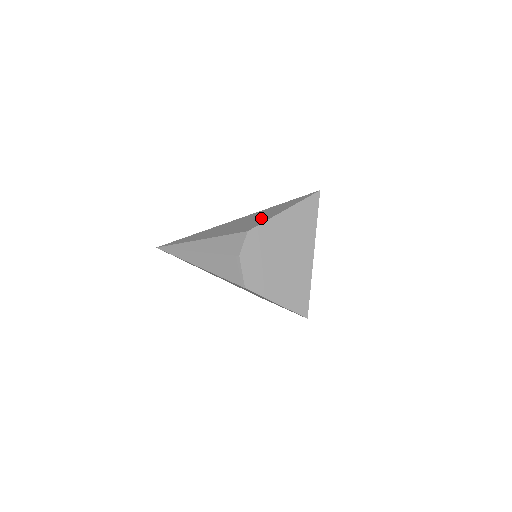
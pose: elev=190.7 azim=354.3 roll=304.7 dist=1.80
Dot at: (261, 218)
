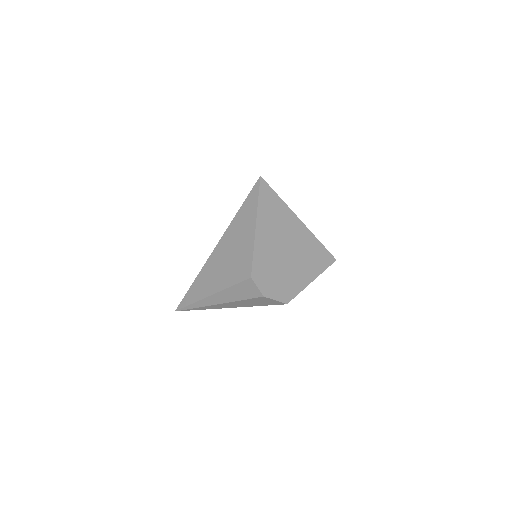
Dot at: (242, 249)
